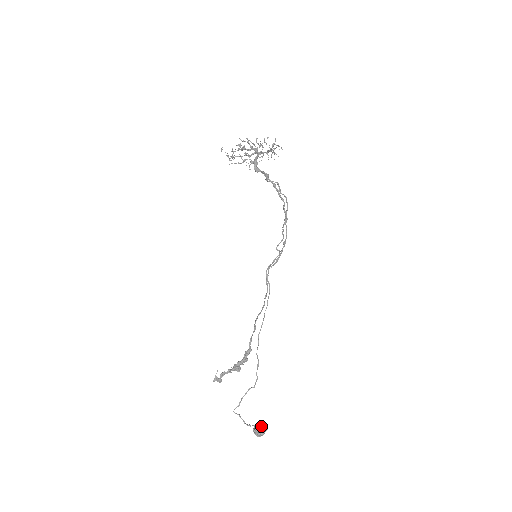
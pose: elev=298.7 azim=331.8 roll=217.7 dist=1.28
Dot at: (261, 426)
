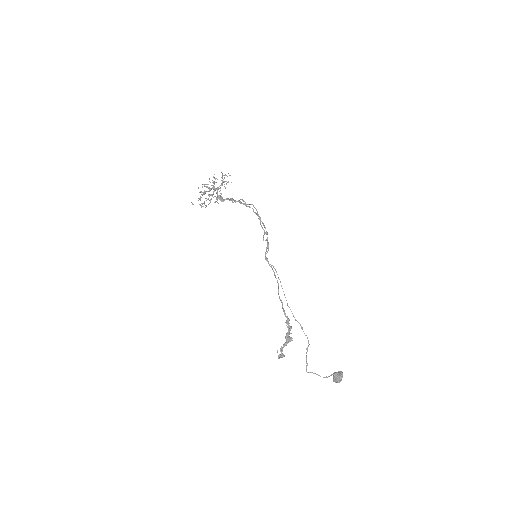
Dot at: (336, 374)
